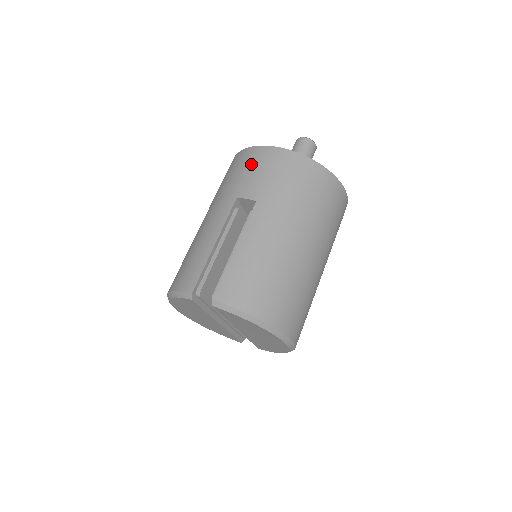
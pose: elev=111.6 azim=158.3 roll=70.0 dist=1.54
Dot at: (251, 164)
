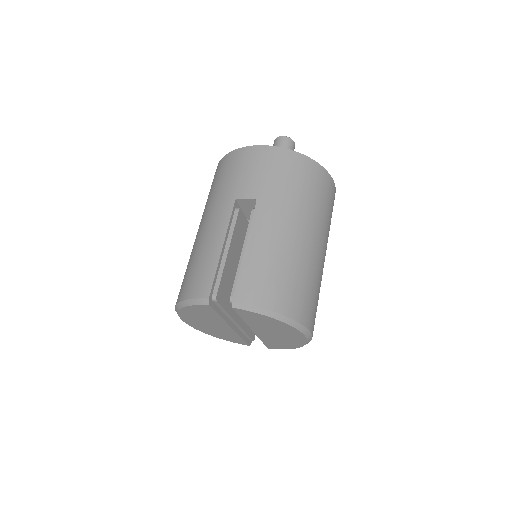
Dot at: (243, 165)
